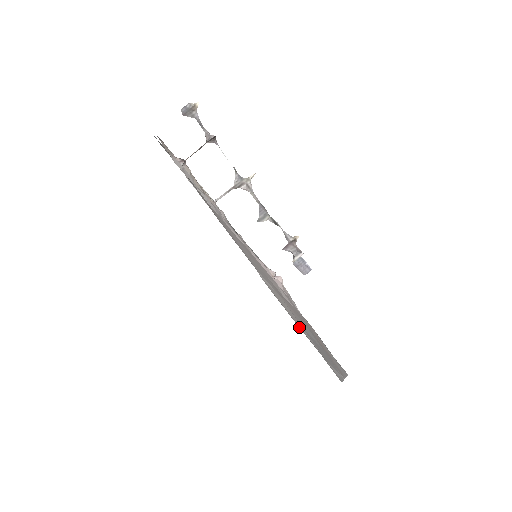
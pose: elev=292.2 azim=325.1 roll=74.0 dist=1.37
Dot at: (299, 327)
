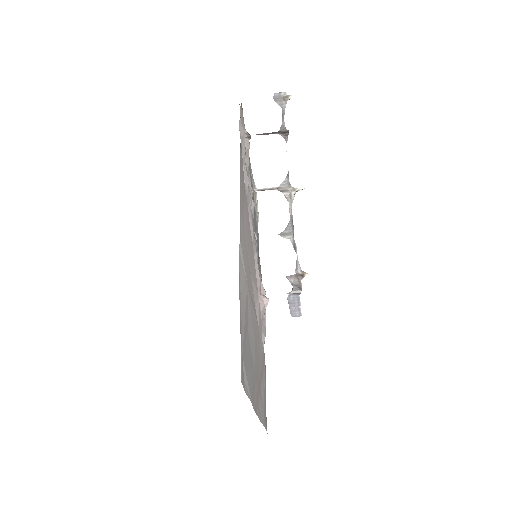
Dot at: (240, 308)
